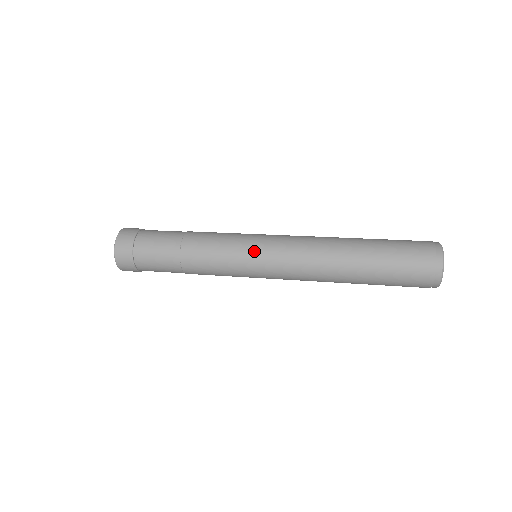
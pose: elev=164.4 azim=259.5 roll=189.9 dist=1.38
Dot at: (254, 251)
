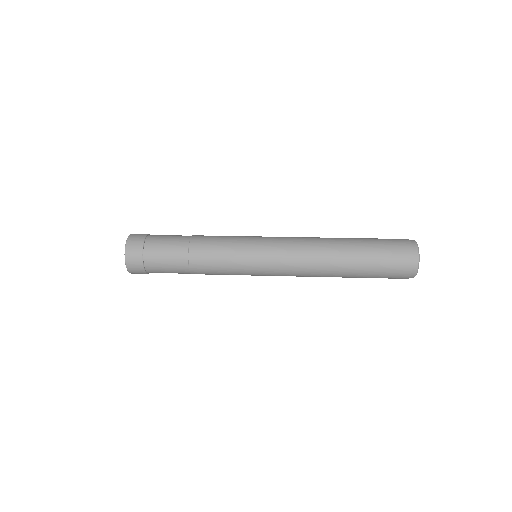
Dot at: (256, 263)
